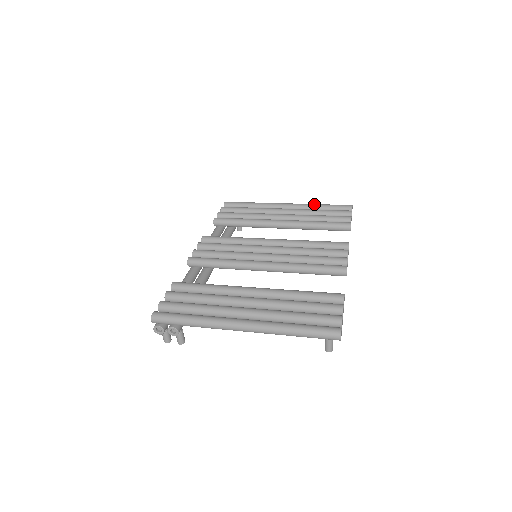
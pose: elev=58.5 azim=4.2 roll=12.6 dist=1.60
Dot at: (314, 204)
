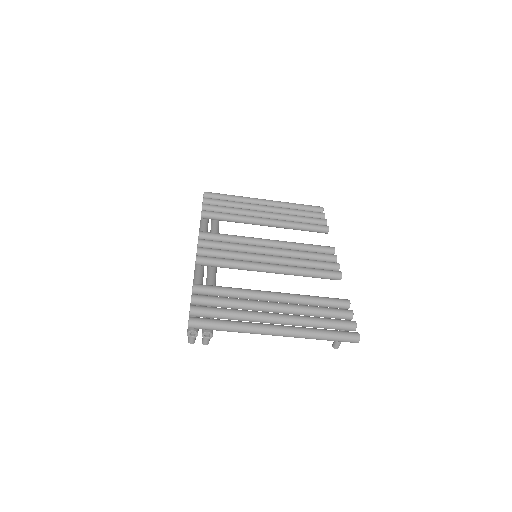
Dot at: (290, 203)
